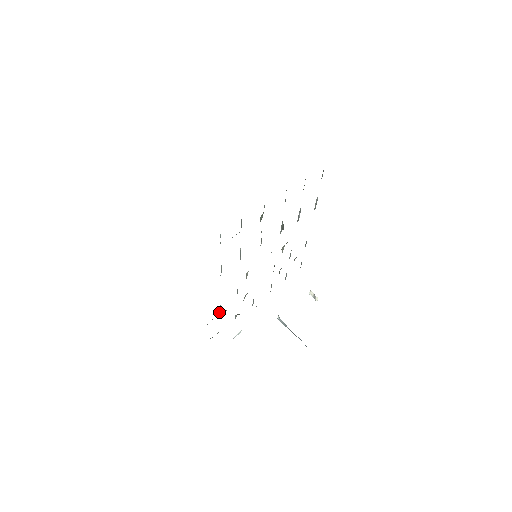
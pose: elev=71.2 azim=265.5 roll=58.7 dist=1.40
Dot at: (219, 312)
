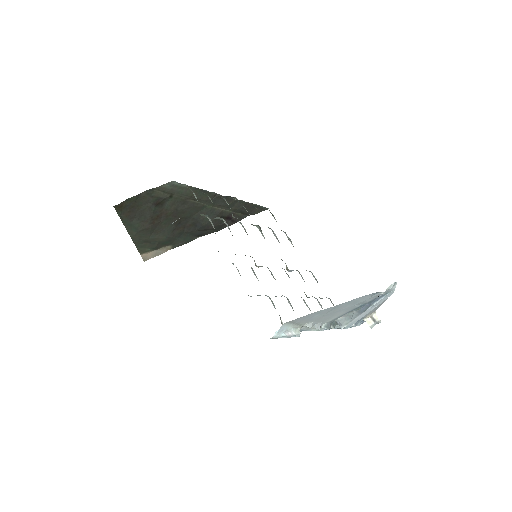
Dot at: occluded
